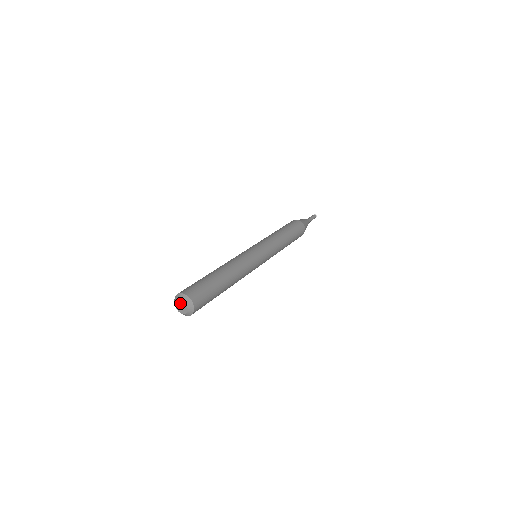
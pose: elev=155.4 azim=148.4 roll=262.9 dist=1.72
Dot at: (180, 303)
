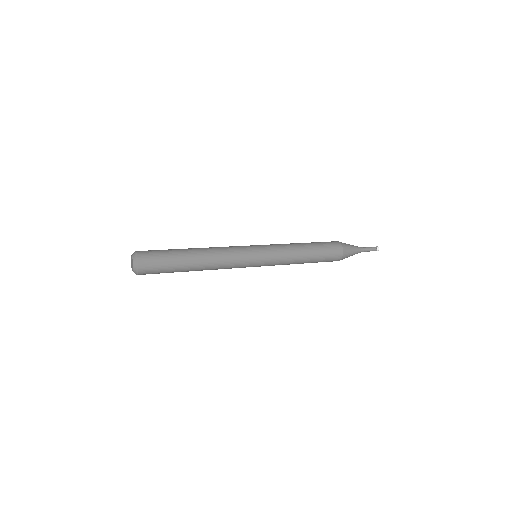
Dot at: (131, 261)
